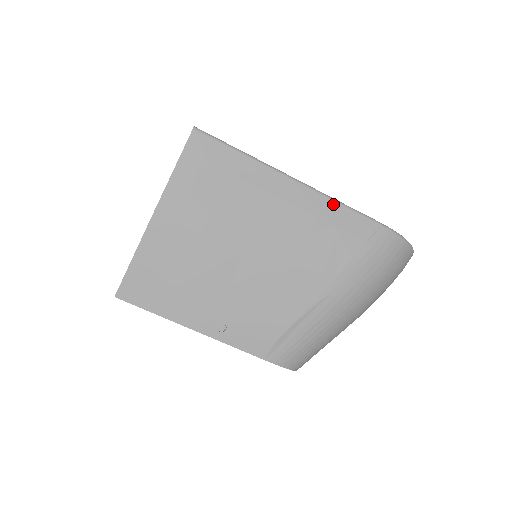
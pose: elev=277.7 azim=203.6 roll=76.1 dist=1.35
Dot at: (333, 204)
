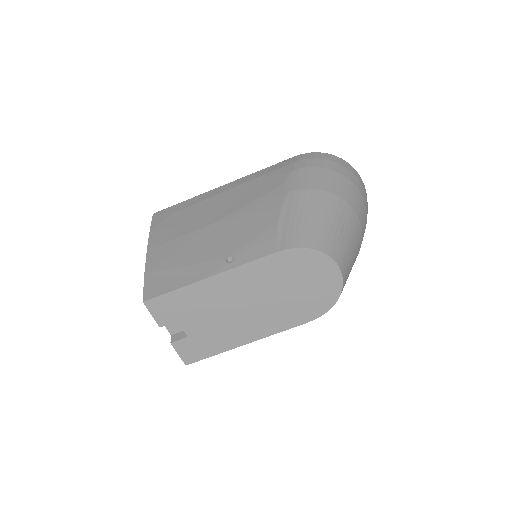
Dot at: (255, 174)
